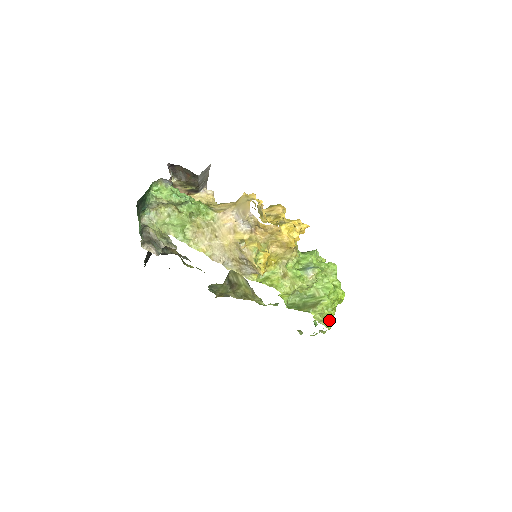
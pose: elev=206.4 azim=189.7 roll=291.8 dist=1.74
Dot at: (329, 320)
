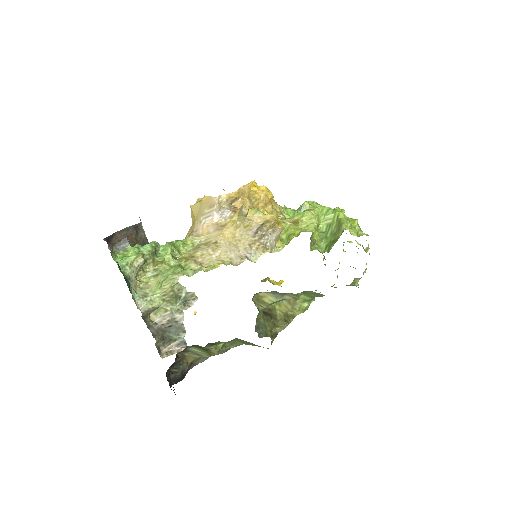
Dot at: (360, 229)
